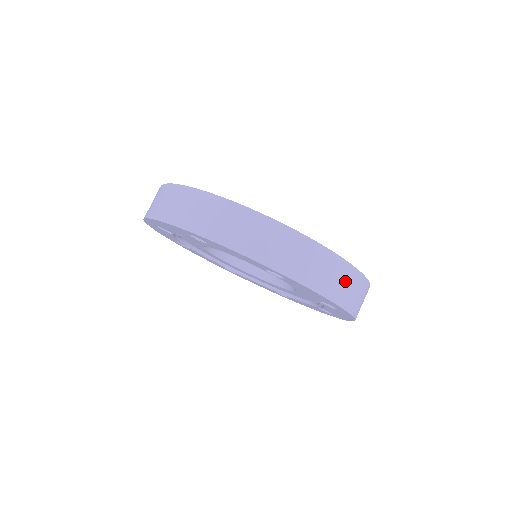
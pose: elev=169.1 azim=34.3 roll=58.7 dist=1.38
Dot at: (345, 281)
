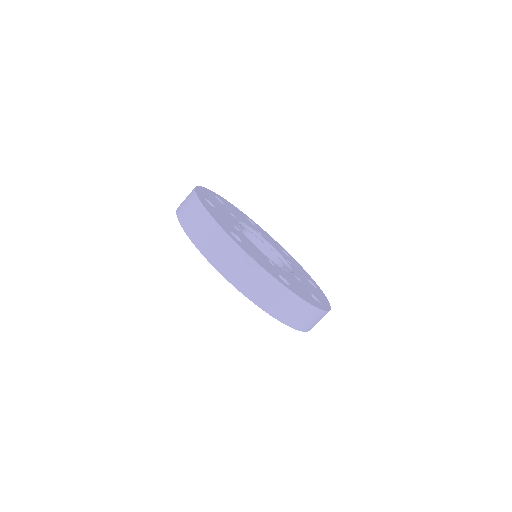
Dot at: (310, 318)
